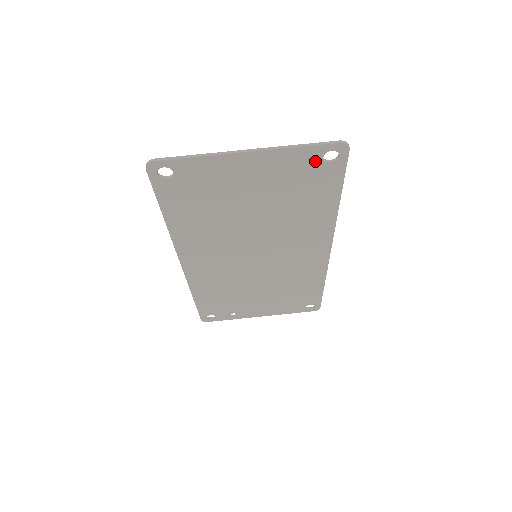
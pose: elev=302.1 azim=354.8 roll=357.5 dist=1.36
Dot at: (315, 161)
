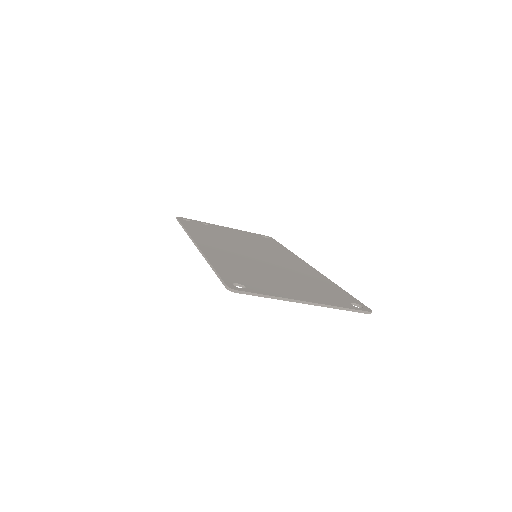
Dot at: occluded
